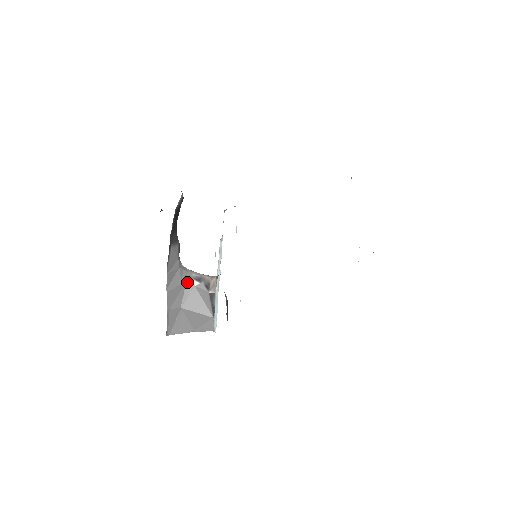
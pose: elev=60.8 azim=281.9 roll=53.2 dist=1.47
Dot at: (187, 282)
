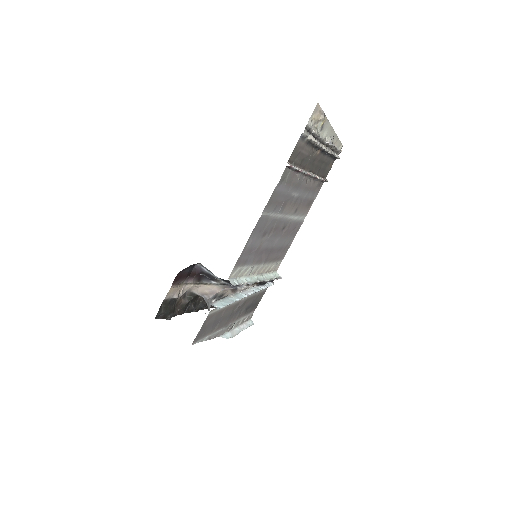
Dot at: occluded
